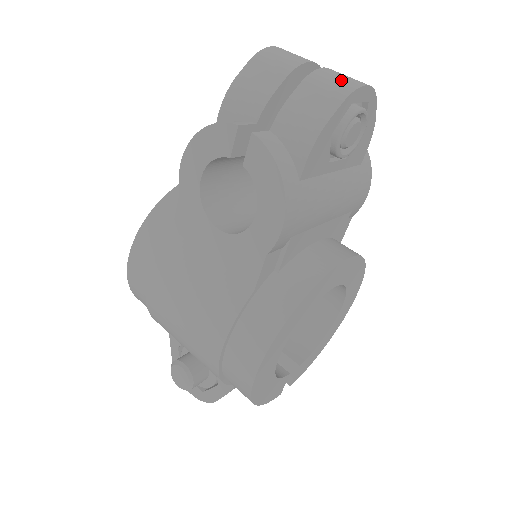
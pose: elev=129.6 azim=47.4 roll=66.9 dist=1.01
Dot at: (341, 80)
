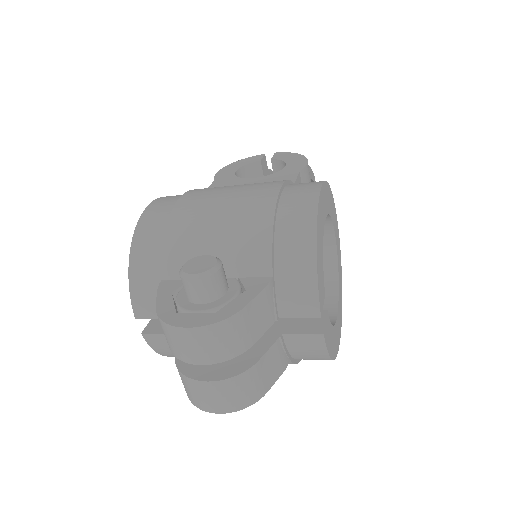
Dot at: occluded
